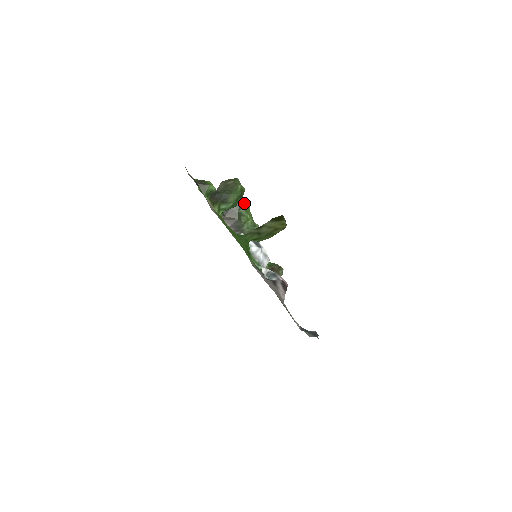
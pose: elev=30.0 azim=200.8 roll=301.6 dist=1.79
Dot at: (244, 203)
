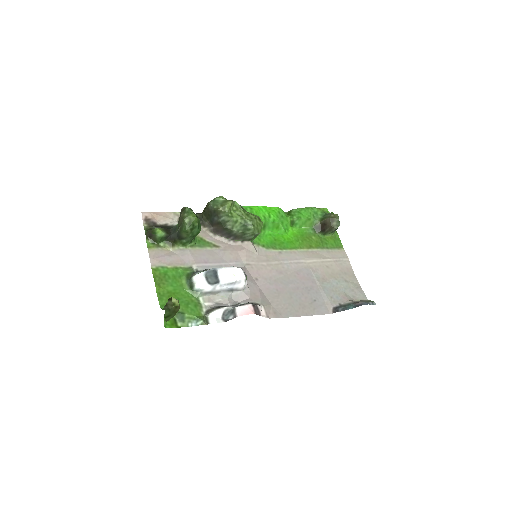
Dot at: (221, 211)
